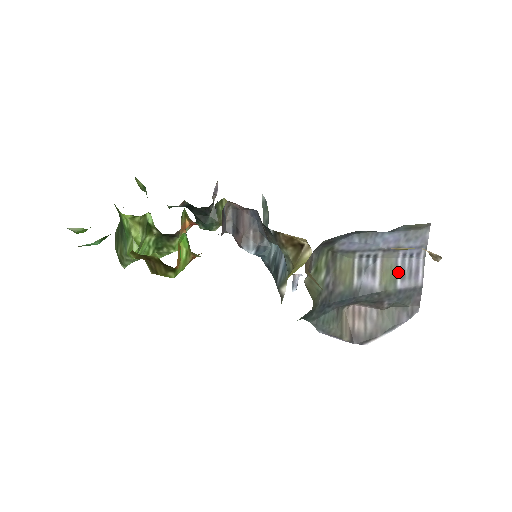
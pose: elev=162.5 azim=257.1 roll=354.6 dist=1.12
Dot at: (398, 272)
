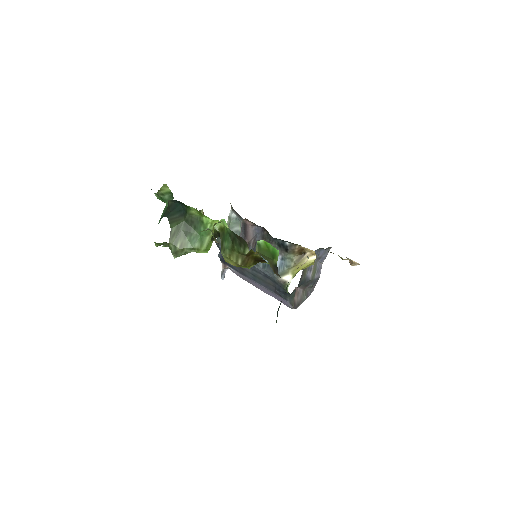
Dot at: (316, 270)
